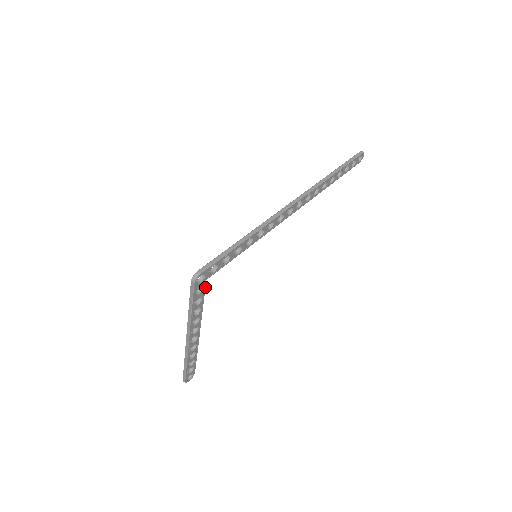
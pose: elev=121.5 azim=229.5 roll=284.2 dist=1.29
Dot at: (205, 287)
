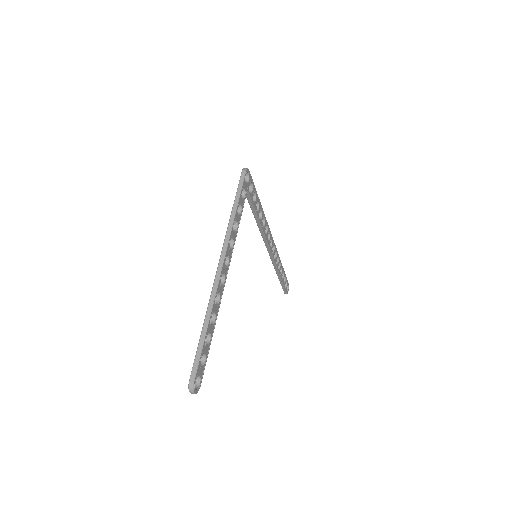
Dot at: occluded
